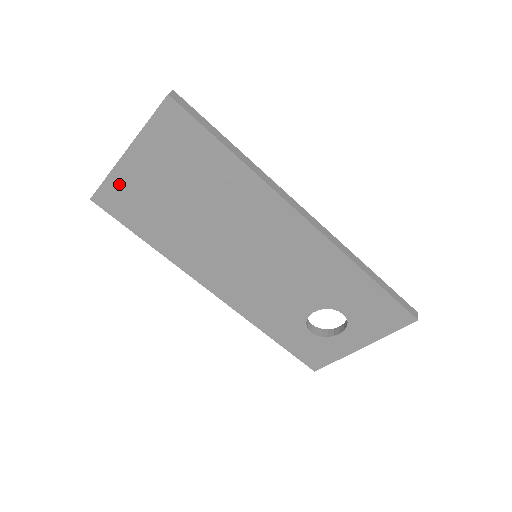
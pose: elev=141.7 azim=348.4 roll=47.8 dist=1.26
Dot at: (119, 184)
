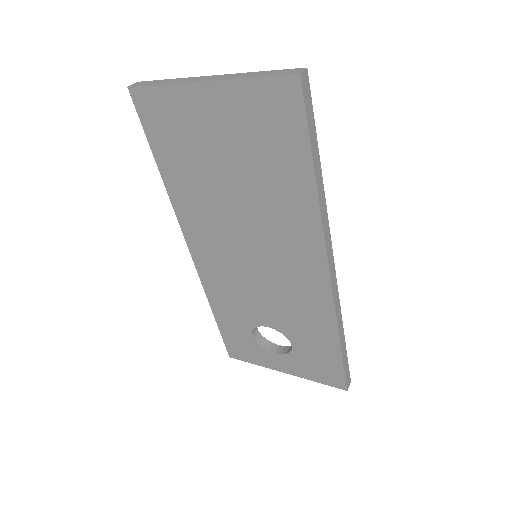
Dot at: (172, 101)
